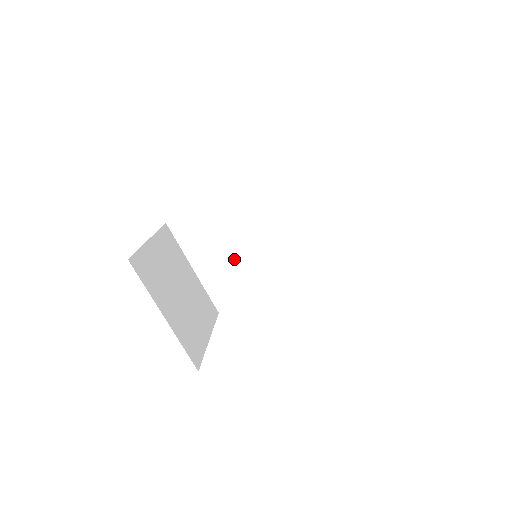
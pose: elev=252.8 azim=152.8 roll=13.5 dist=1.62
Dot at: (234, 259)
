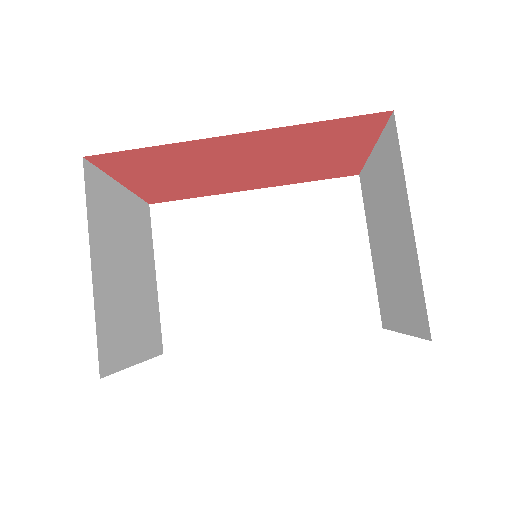
Dot at: (216, 281)
